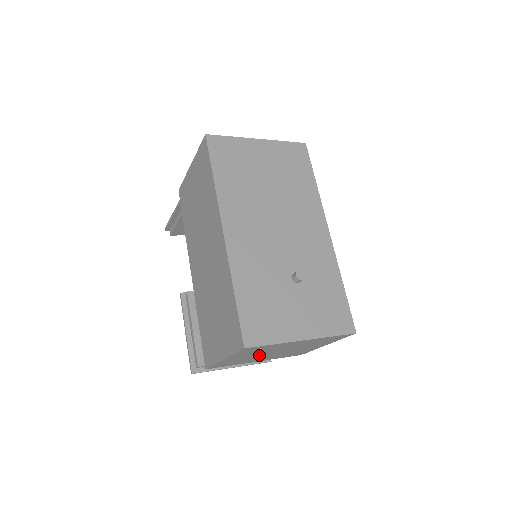
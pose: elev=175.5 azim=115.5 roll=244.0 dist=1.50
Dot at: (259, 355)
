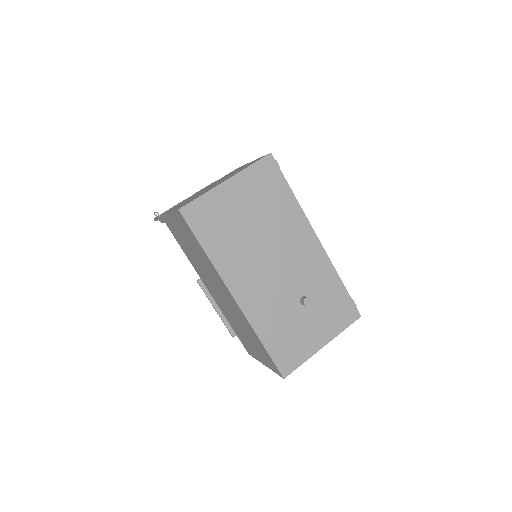
Dot at: occluded
